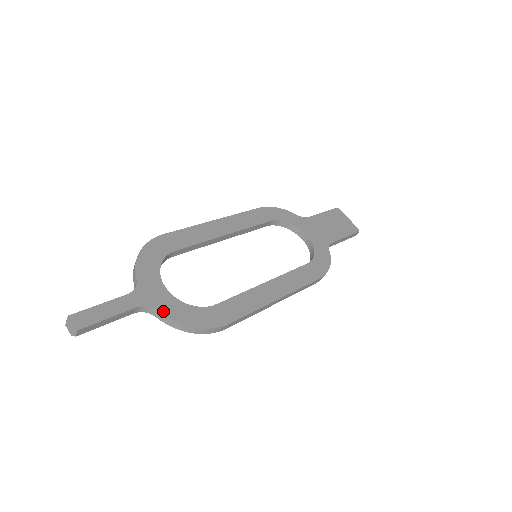
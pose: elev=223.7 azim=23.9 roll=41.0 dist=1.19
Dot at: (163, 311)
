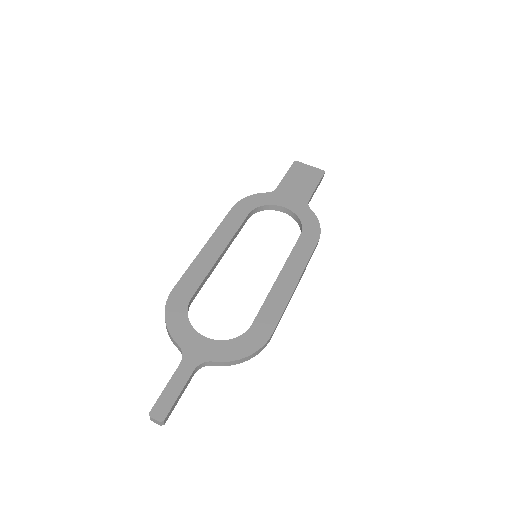
Dot at: (216, 359)
